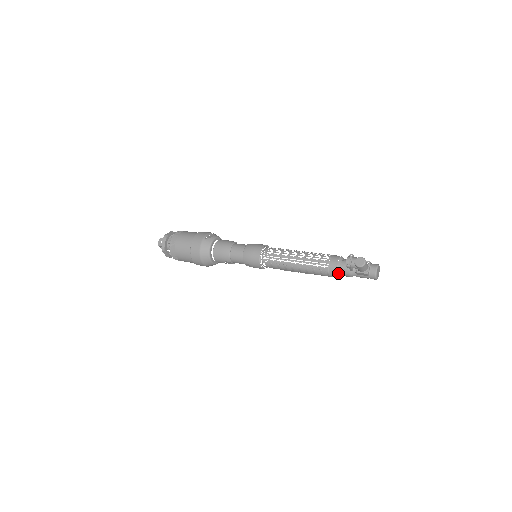
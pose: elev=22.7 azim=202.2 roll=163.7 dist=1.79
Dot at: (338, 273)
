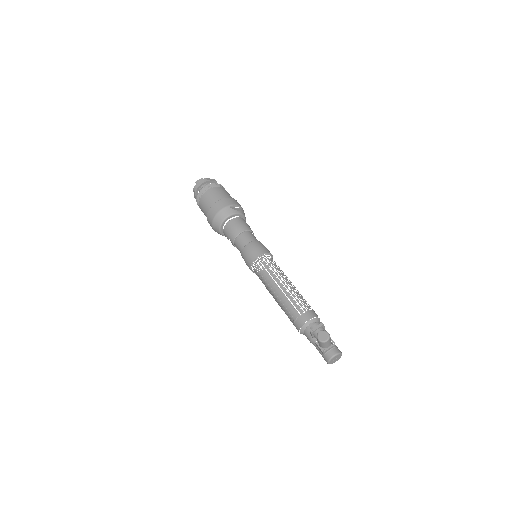
Dot at: (302, 329)
